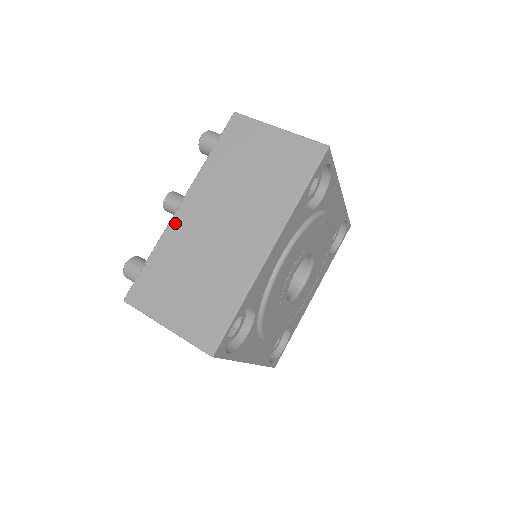
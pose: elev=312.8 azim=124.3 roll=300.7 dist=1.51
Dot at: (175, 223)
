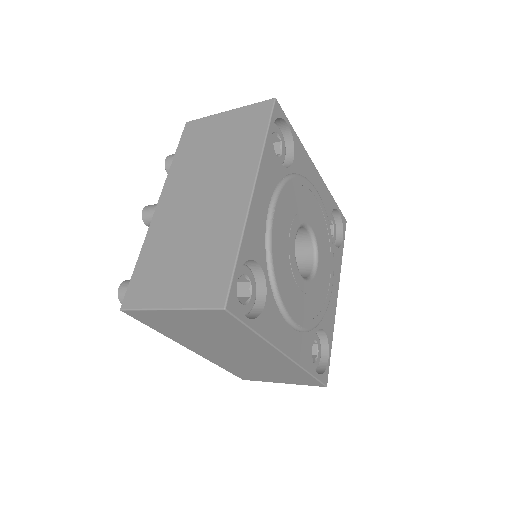
Dot at: (155, 221)
